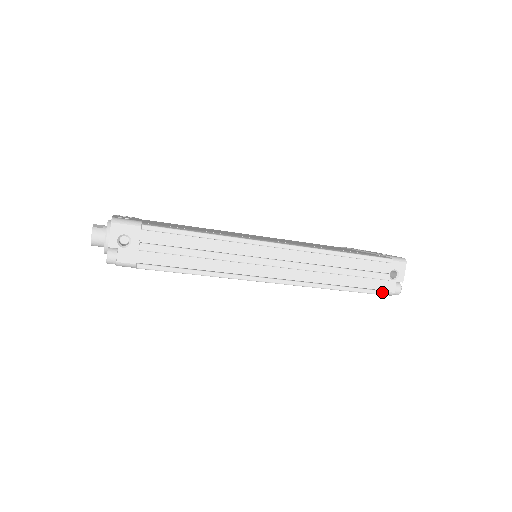
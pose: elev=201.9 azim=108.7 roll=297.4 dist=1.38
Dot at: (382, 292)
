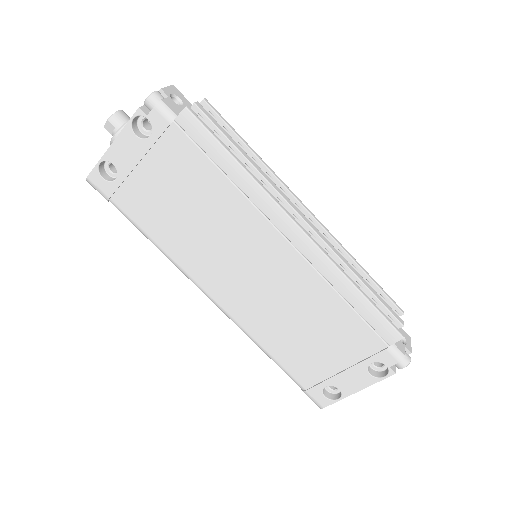
Dot at: (399, 331)
